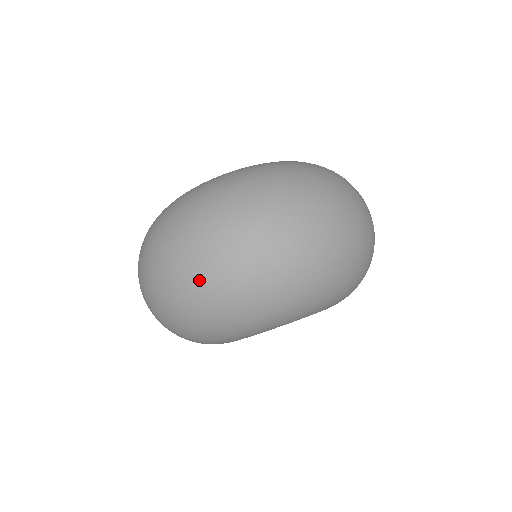
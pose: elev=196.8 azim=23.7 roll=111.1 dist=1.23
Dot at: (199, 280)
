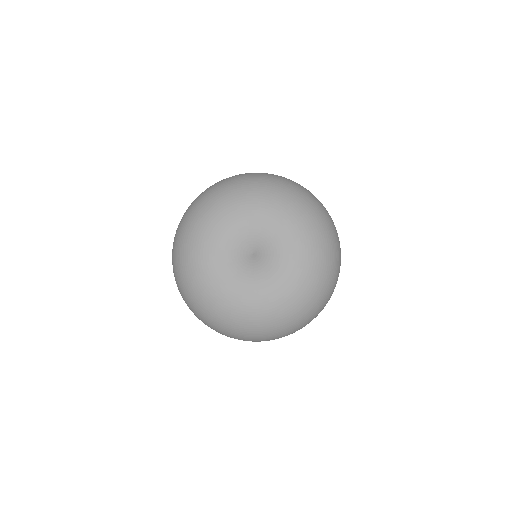
Dot at: (295, 182)
